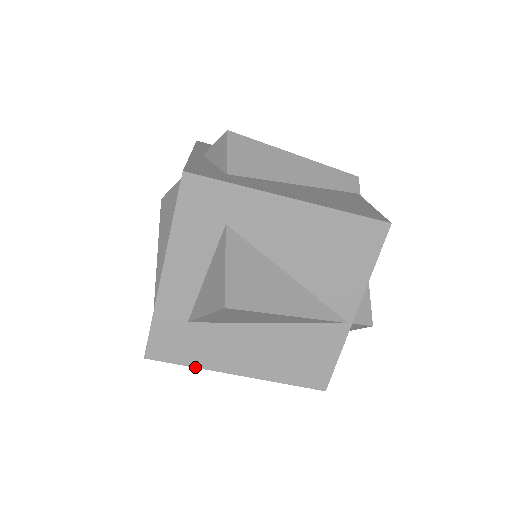
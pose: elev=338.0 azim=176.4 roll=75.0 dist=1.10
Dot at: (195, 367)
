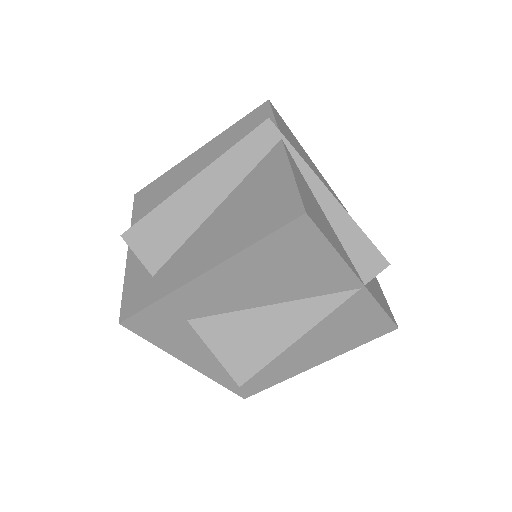
Dot at: occluded
